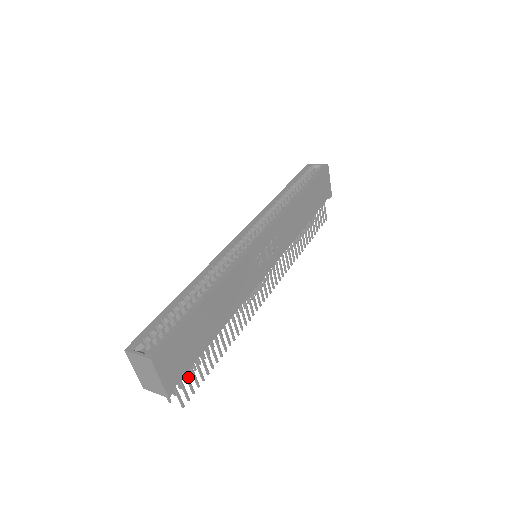
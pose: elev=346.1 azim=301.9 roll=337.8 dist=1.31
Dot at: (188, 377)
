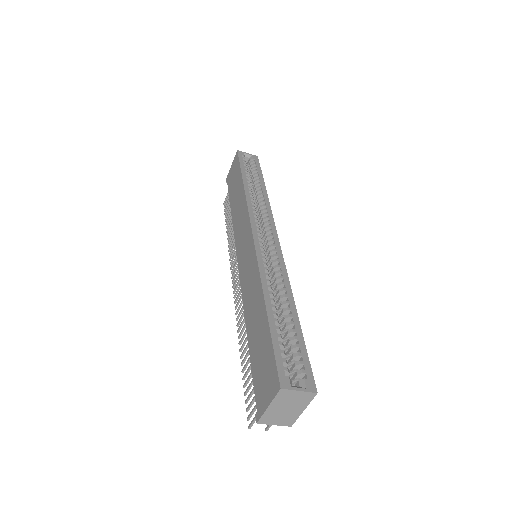
Dot at: occluded
